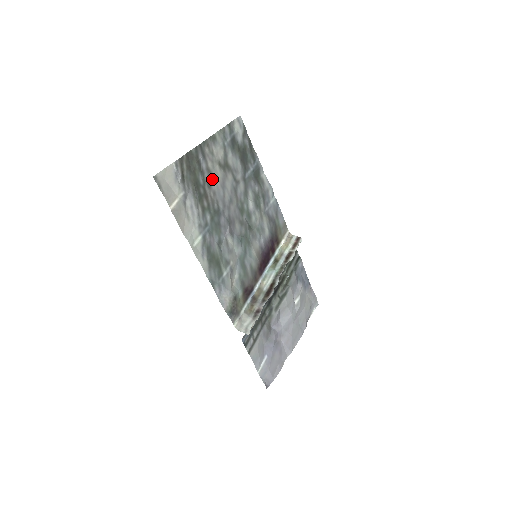
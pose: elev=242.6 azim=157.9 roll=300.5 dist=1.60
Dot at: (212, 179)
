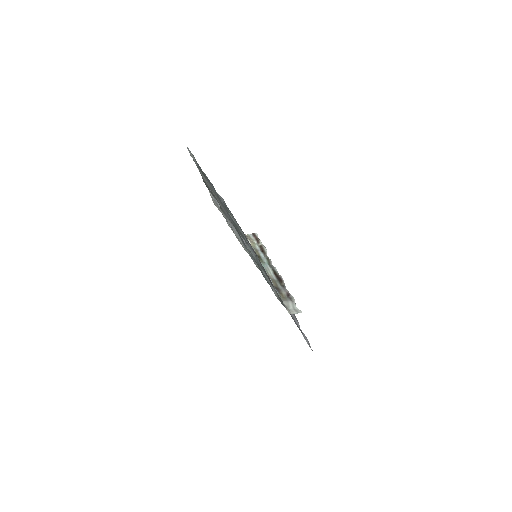
Dot at: occluded
